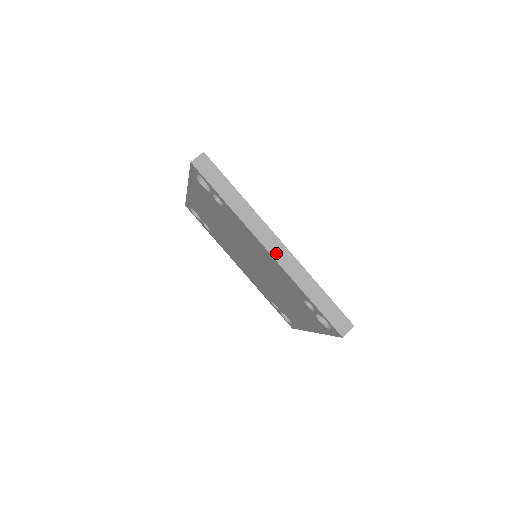
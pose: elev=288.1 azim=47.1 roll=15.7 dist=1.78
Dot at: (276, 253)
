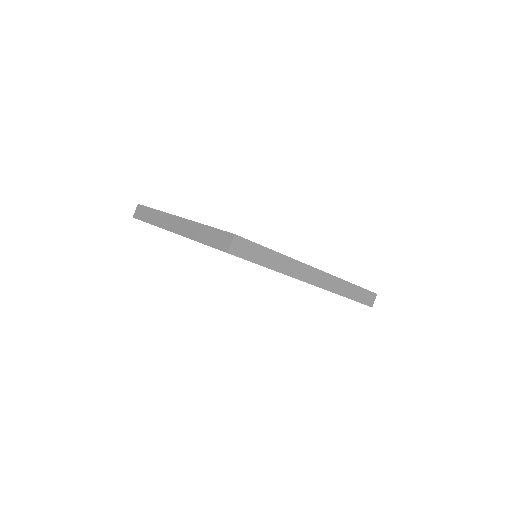
Dot at: (318, 282)
